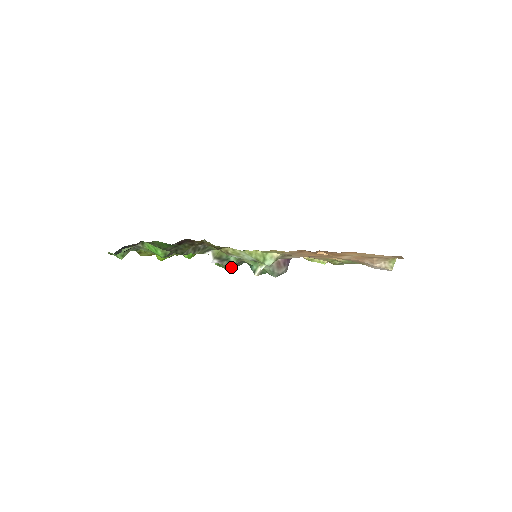
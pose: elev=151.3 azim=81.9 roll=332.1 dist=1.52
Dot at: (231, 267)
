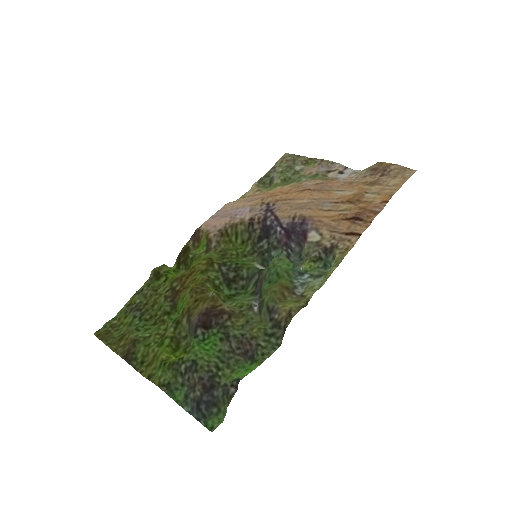
Dot at: (259, 292)
